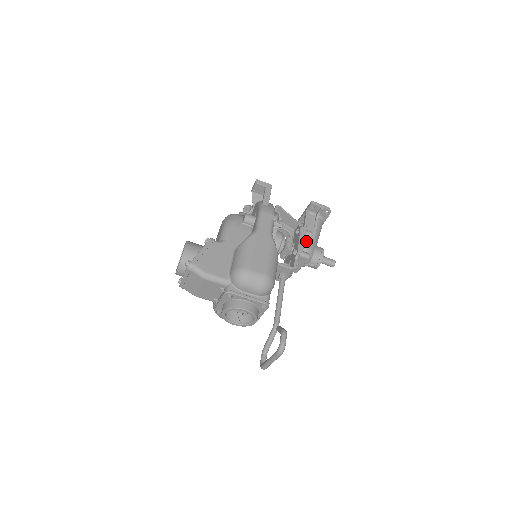
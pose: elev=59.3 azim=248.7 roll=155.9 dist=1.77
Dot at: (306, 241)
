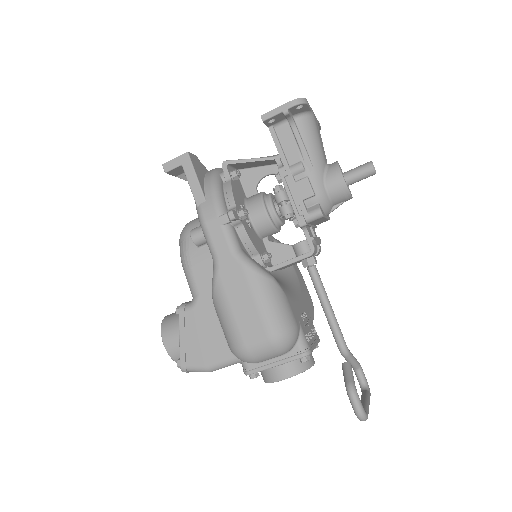
Dot at: (301, 190)
